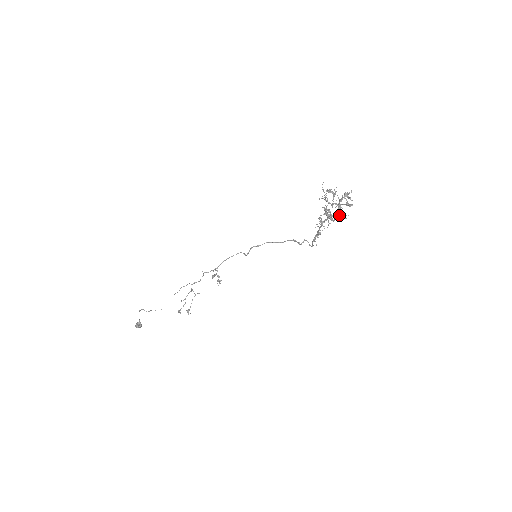
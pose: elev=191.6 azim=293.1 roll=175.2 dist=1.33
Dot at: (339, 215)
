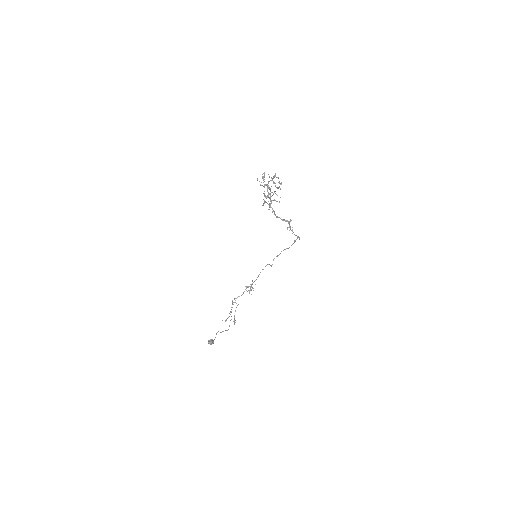
Dot at: occluded
